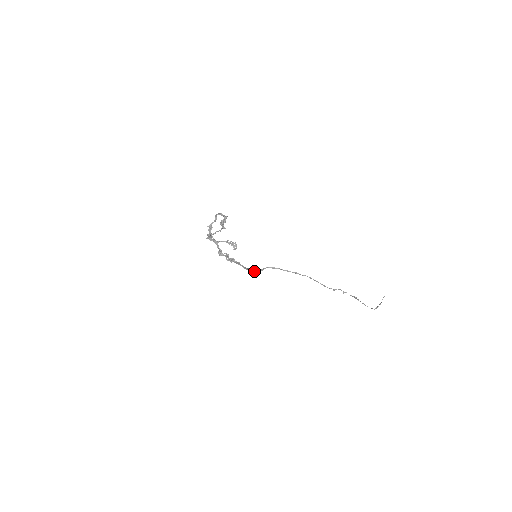
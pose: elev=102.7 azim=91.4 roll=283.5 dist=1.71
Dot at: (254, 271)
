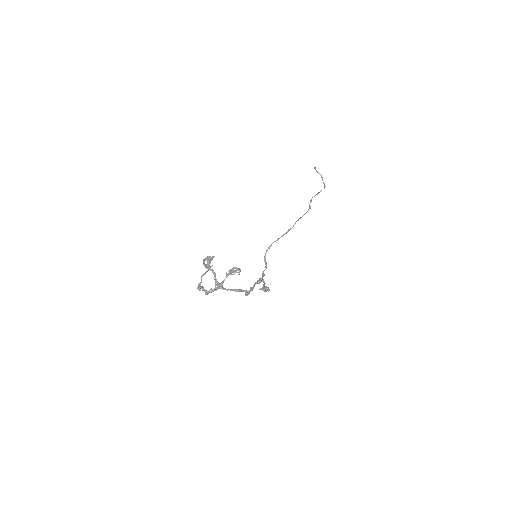
Dot at: occluded
